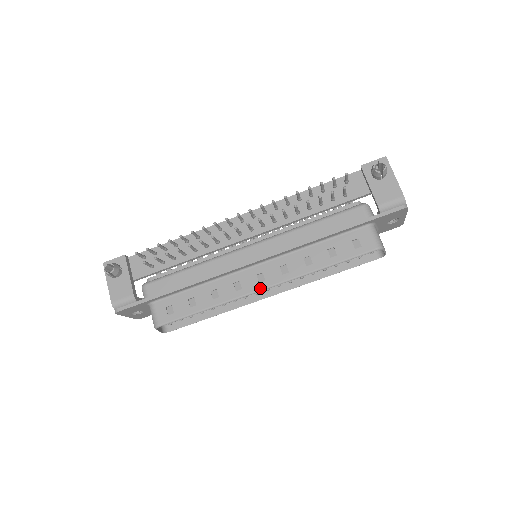
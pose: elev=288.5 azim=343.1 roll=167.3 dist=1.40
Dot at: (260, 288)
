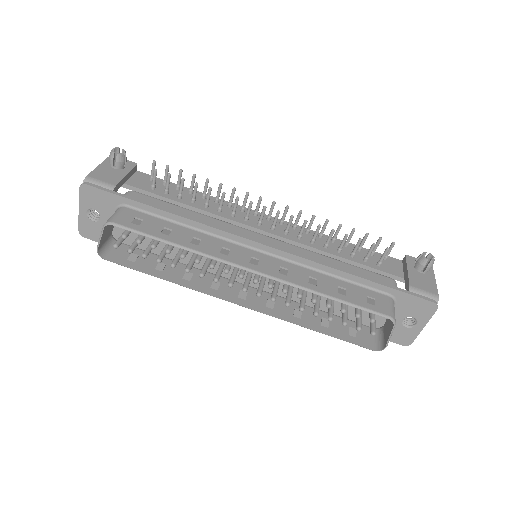
Dot at: (248, 266)
